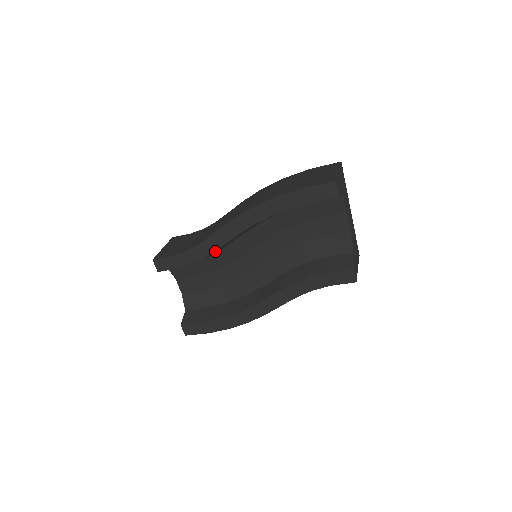
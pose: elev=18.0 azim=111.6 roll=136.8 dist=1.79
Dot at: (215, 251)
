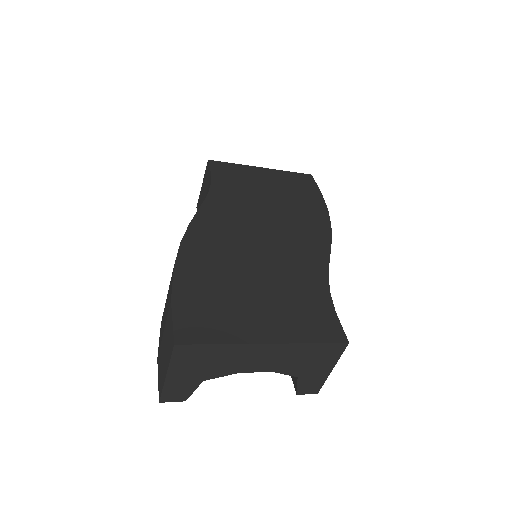
Dot at: occluded
